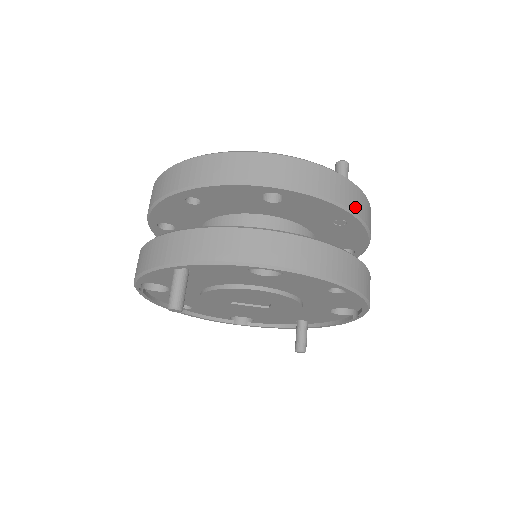
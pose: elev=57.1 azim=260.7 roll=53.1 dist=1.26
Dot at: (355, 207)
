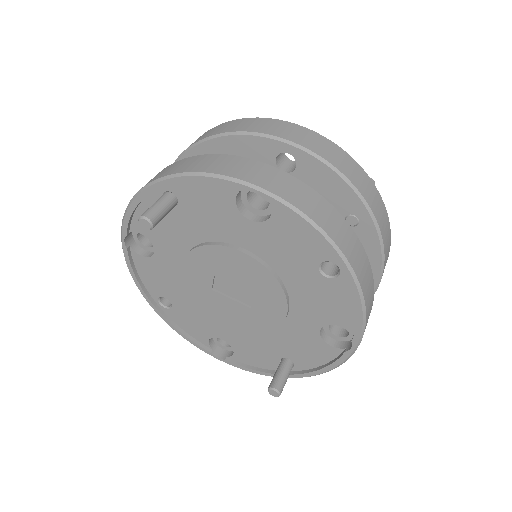
Dot at: (370, 202)
